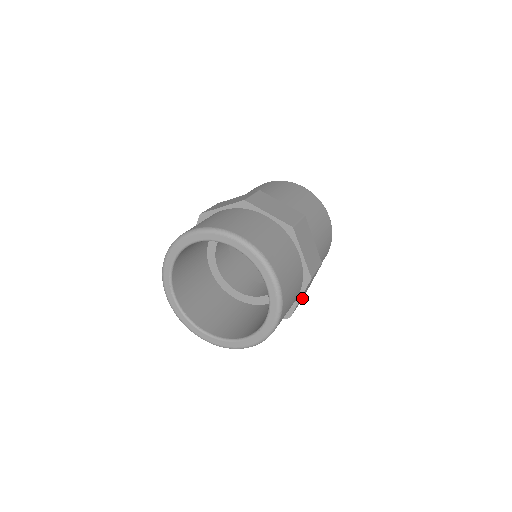
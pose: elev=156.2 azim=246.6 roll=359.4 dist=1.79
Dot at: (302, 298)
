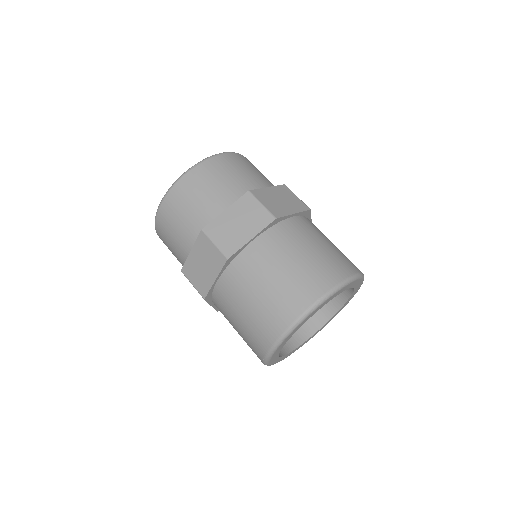
Dot at: (231, 246)
